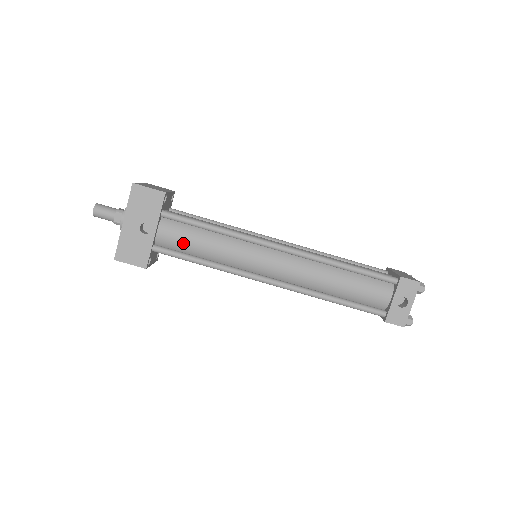
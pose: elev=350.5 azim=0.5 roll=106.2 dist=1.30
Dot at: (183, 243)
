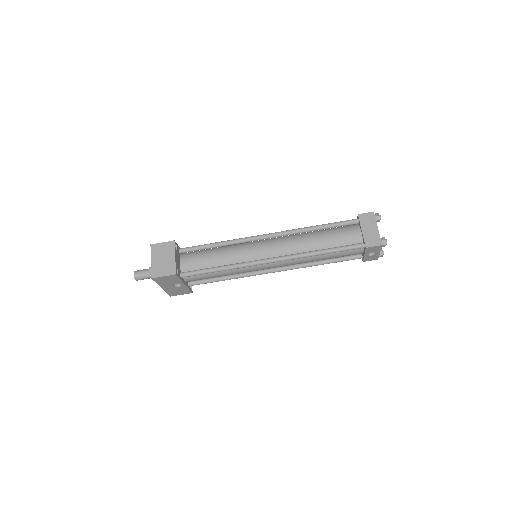
Dot at: occluded
